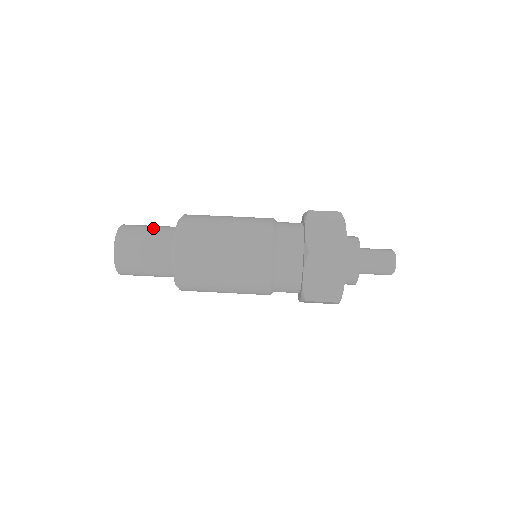
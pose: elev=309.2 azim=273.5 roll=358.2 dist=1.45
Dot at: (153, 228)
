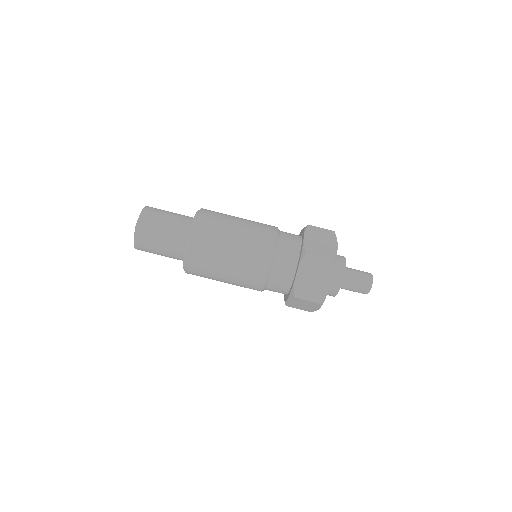
Dot at: (167, 229)
